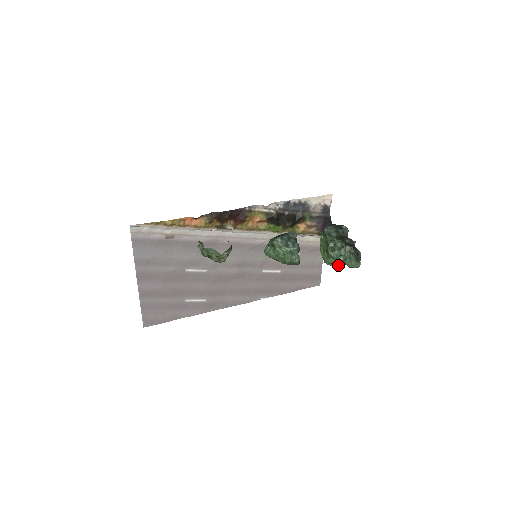
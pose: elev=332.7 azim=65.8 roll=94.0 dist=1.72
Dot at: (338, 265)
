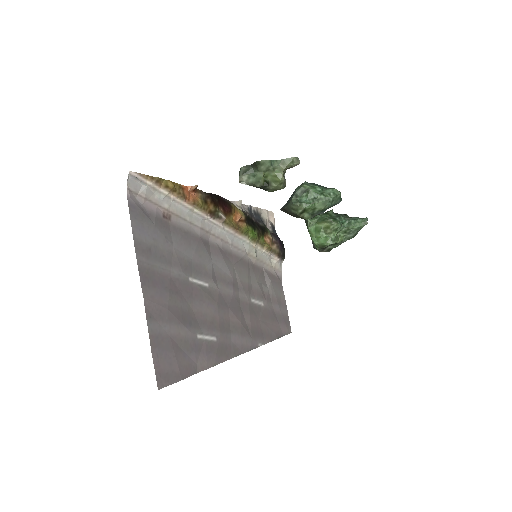
Dot at: (339, 241)
